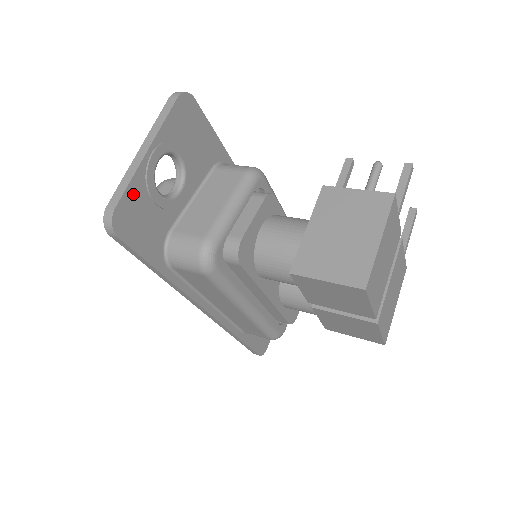
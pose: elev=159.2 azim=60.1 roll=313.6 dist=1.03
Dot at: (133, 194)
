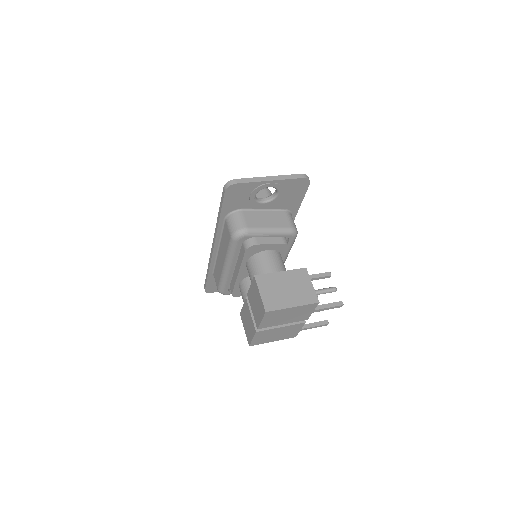
Dot at: (248, 186)
